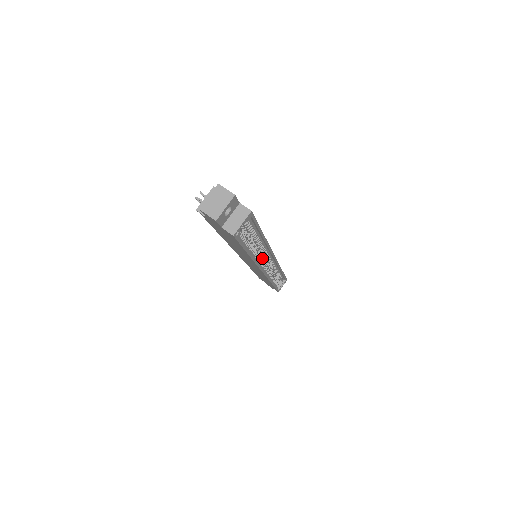
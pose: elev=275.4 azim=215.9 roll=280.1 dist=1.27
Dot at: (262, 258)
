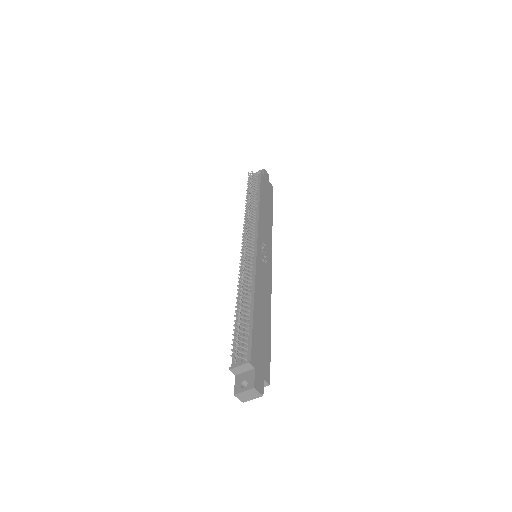
Dot at: occluded
